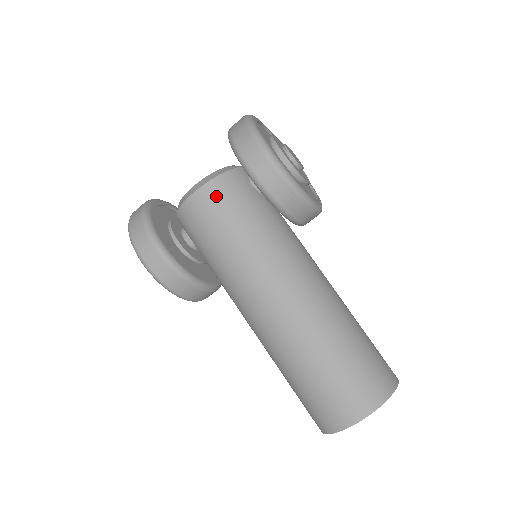
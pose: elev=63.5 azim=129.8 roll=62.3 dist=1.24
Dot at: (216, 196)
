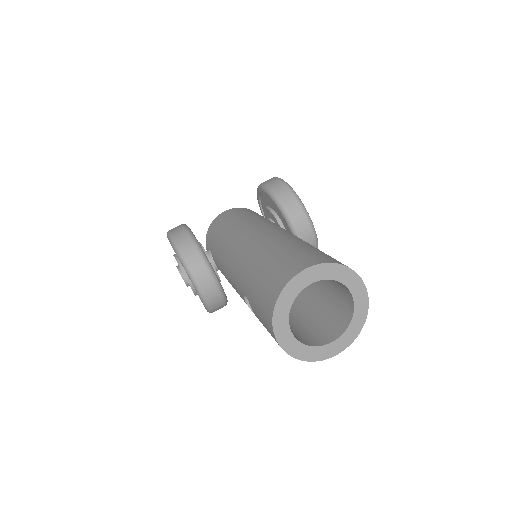
Dot at: (238, 210)
